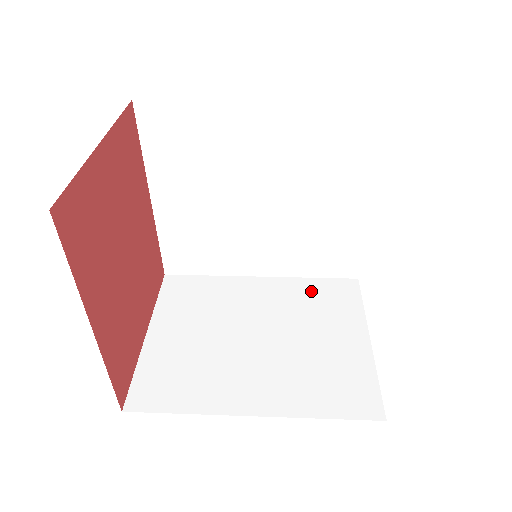
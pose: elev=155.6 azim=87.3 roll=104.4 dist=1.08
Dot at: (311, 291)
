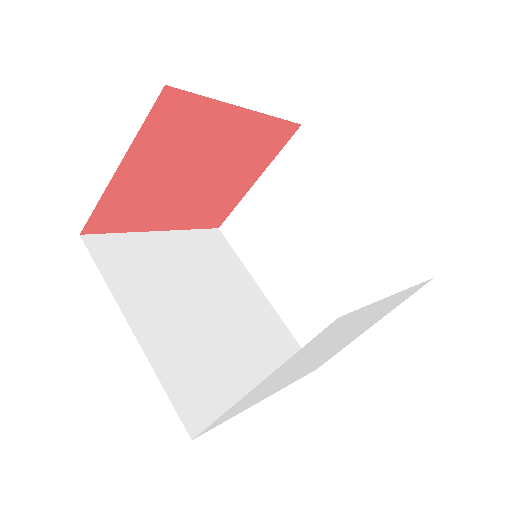
Dot at: (381, 250)
